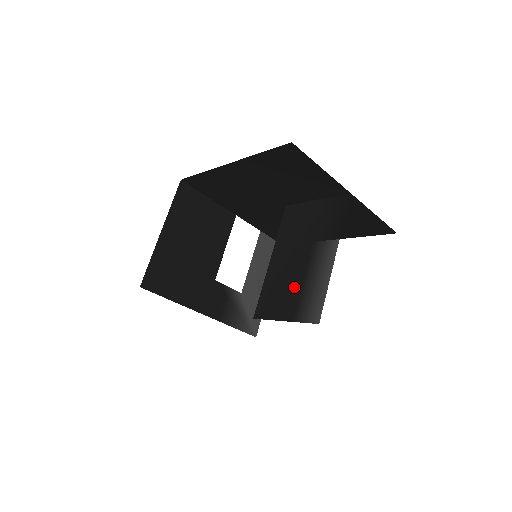
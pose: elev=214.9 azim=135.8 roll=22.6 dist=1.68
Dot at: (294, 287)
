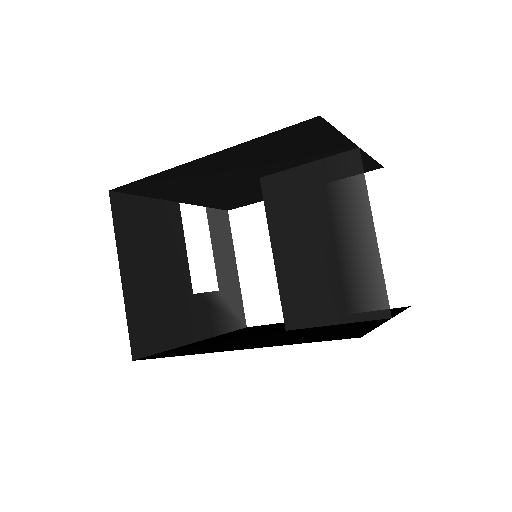
Dot at: (330, 281)
